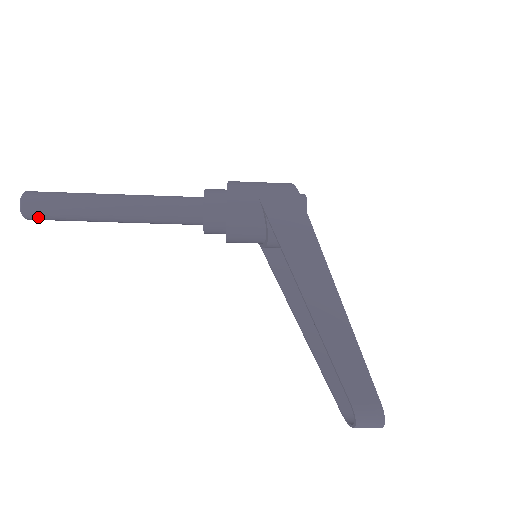
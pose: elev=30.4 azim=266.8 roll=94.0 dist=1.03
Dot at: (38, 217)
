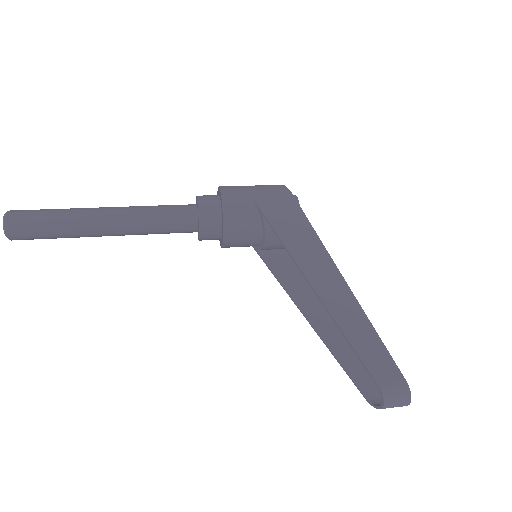
Dot at: (23, 236)
